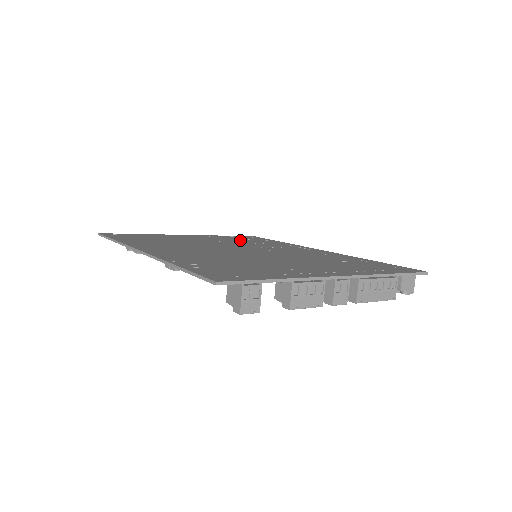
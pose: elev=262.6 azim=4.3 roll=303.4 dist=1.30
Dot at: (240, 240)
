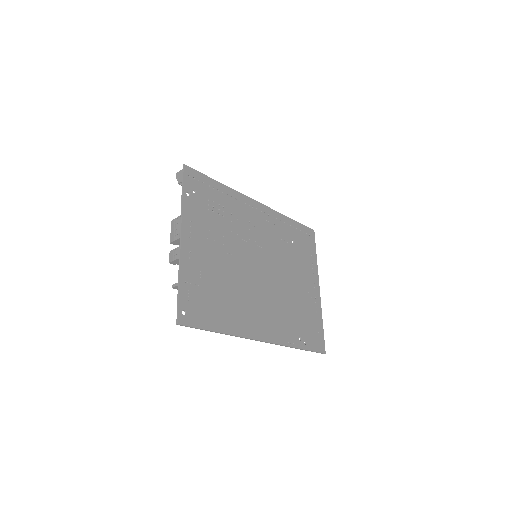
Dot at: (216, 216)
